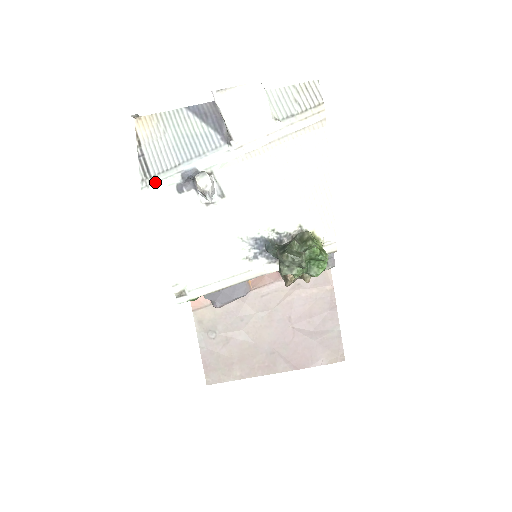
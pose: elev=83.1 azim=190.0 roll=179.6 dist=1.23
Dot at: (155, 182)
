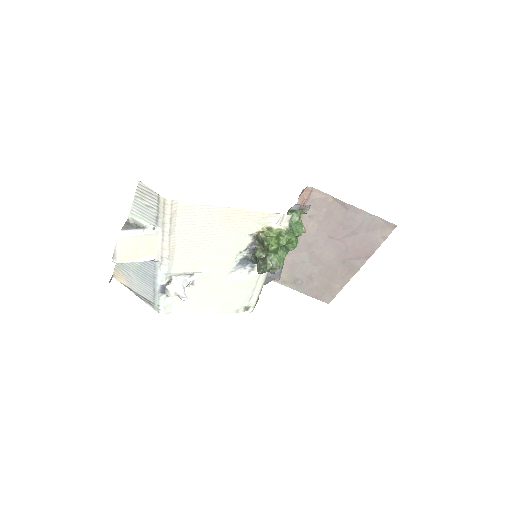
Dot at: (158, 305)
